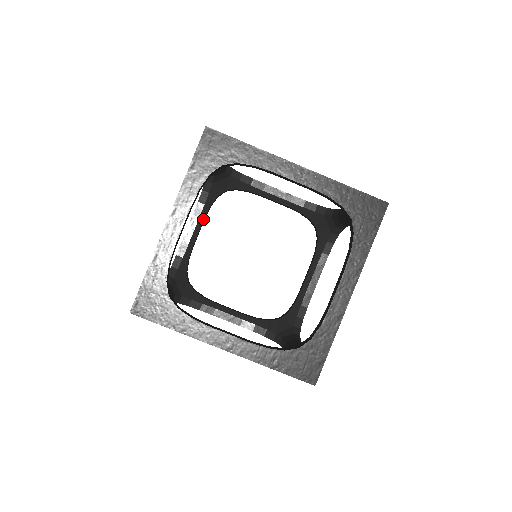
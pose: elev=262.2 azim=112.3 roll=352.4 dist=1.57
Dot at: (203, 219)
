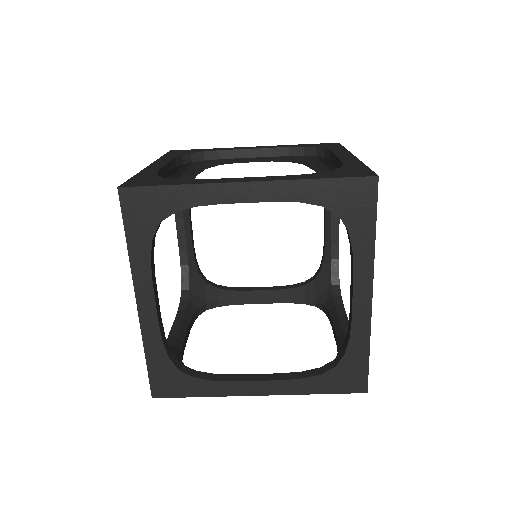
Dot at: (188, 216)
